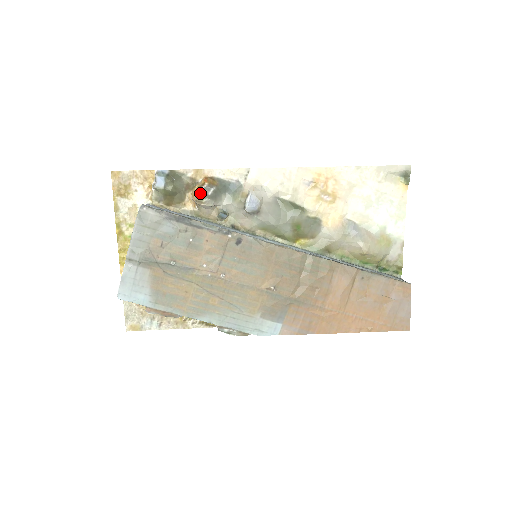
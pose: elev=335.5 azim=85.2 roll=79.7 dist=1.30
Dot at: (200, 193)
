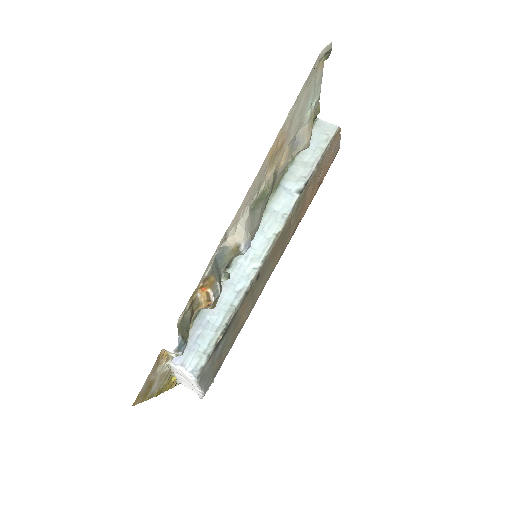
Dot at: (213, 303)
